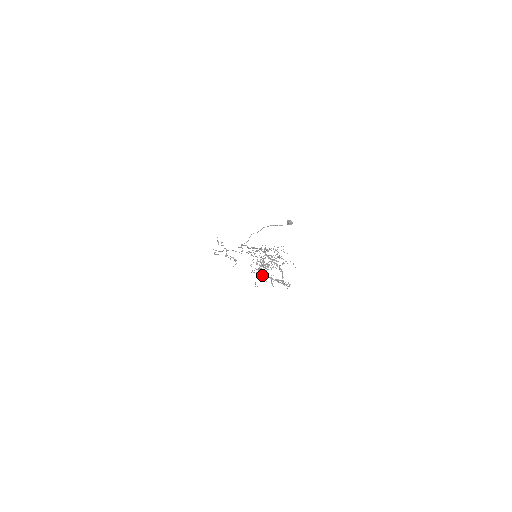
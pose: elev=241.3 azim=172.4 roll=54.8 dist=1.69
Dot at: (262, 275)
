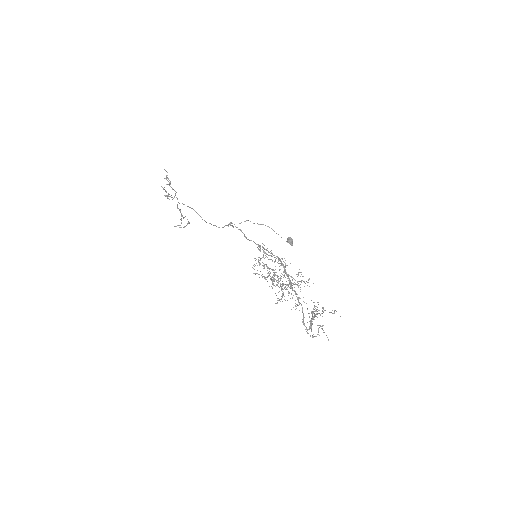
Dot at: (314, 311)
